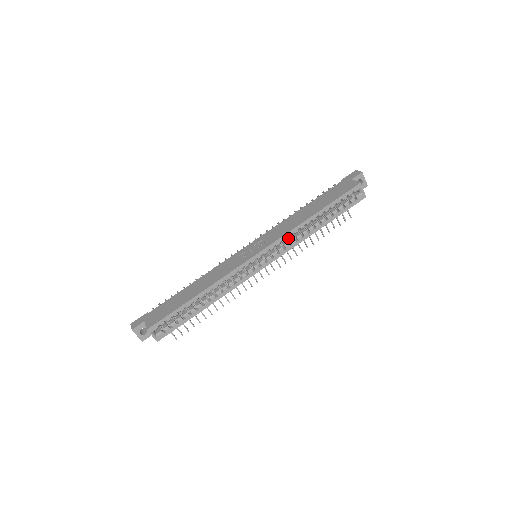
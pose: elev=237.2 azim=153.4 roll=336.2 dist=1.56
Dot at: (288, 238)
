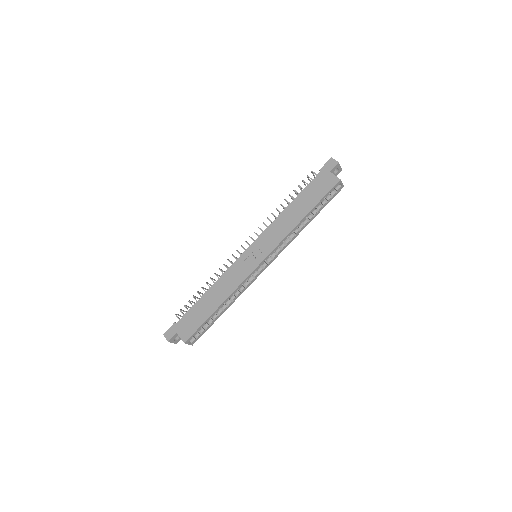
Dot at: occluded
